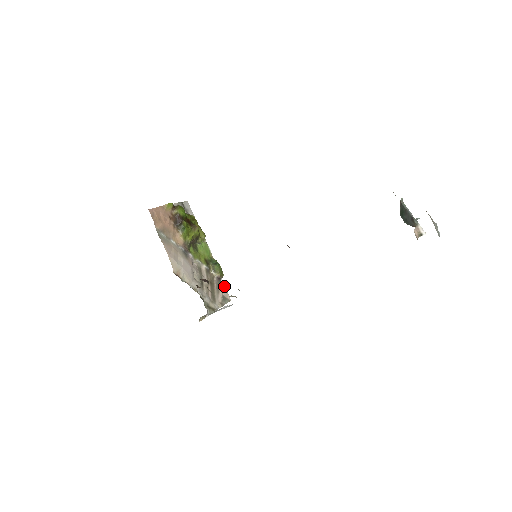
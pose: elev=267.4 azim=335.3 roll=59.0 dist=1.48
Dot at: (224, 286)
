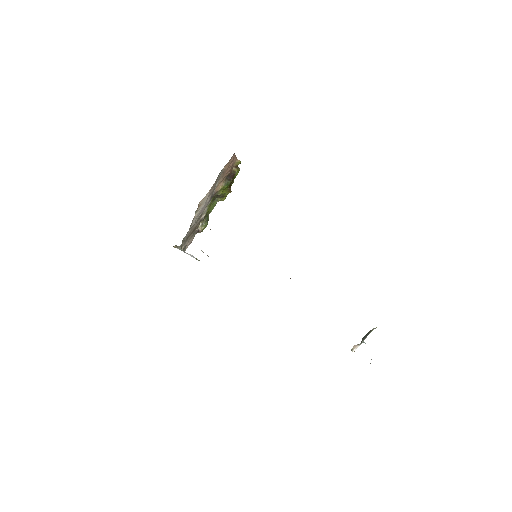
Dot at: occluded
